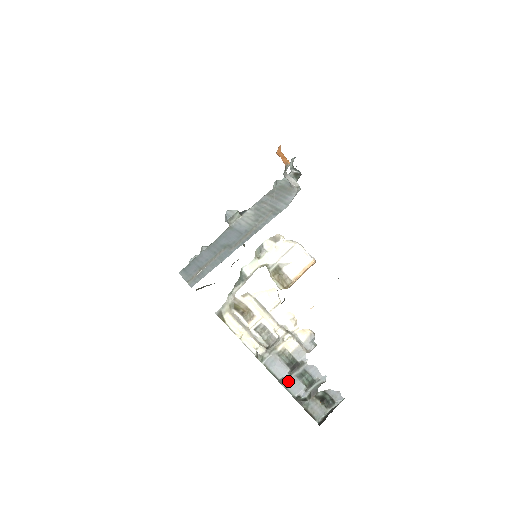
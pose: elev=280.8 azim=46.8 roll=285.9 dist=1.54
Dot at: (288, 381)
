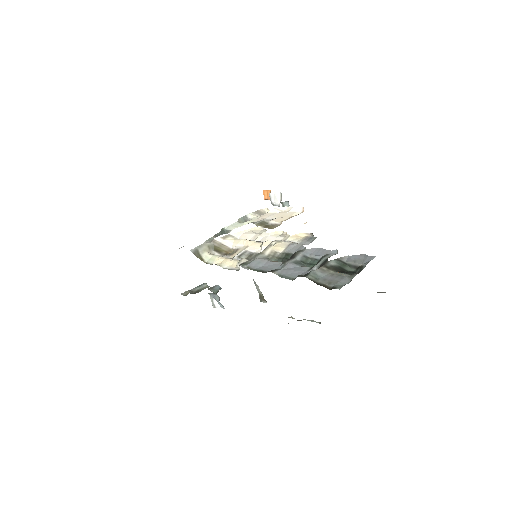
Dot at: (282, 269)
